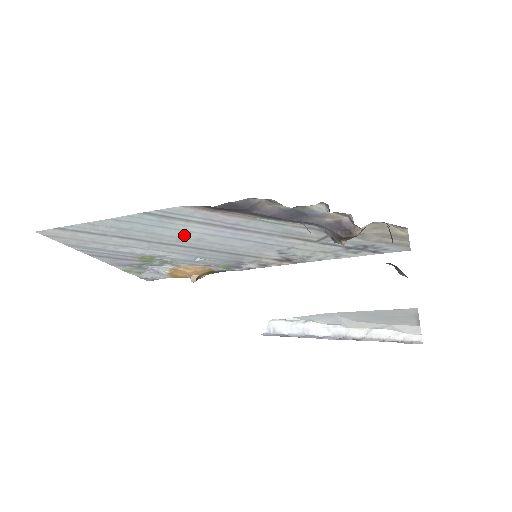
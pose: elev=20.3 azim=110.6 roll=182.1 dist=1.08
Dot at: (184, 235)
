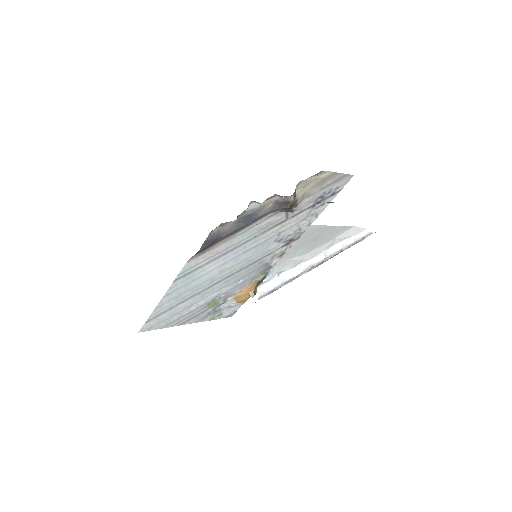
Dot at: (211, 275)
